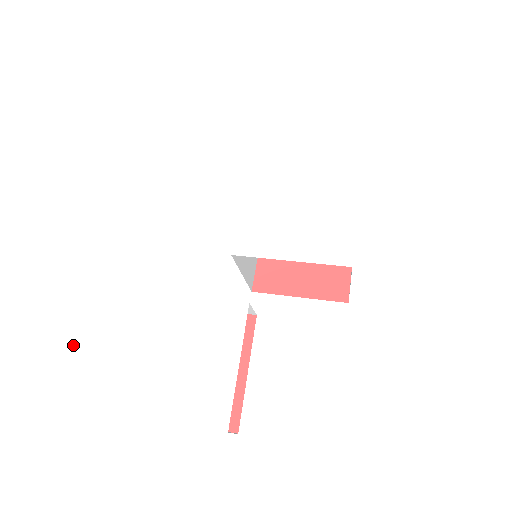
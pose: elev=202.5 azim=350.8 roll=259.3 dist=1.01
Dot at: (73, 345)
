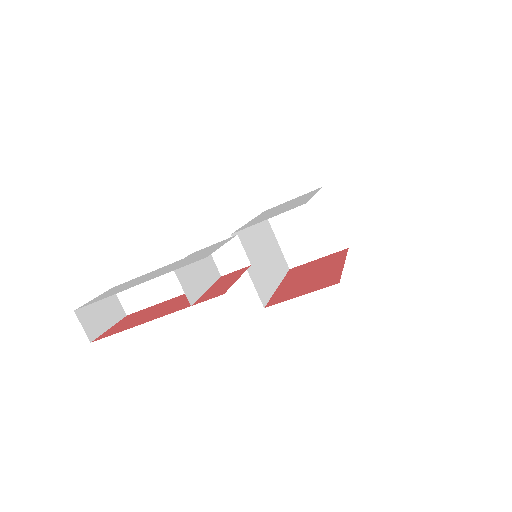
Dot at: (115, 289)
